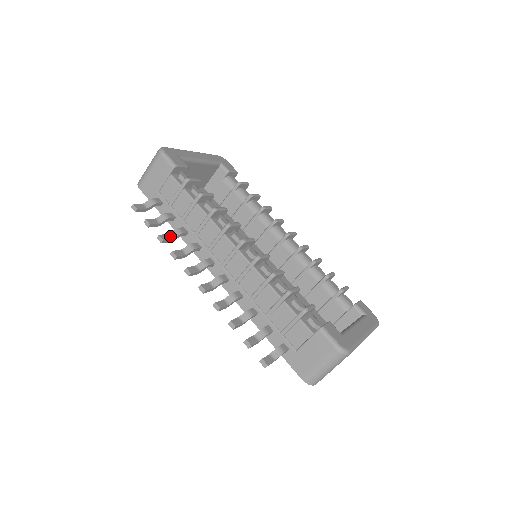
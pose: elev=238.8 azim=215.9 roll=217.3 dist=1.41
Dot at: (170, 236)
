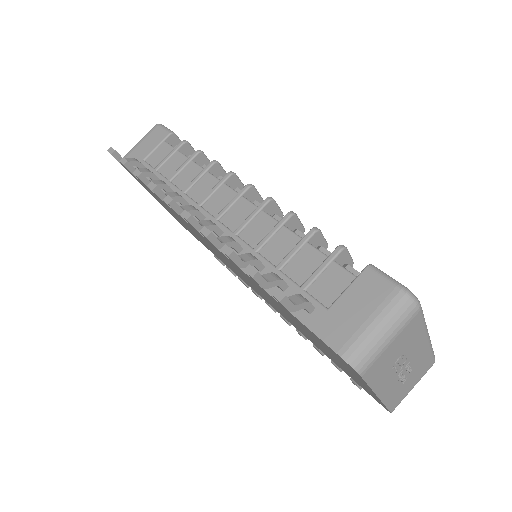
Dot at: (150, 181)
